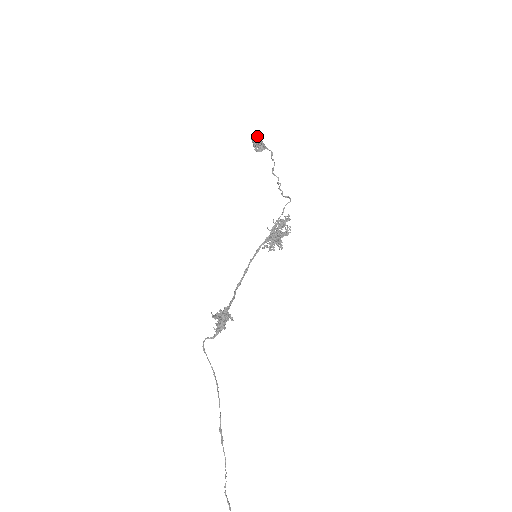
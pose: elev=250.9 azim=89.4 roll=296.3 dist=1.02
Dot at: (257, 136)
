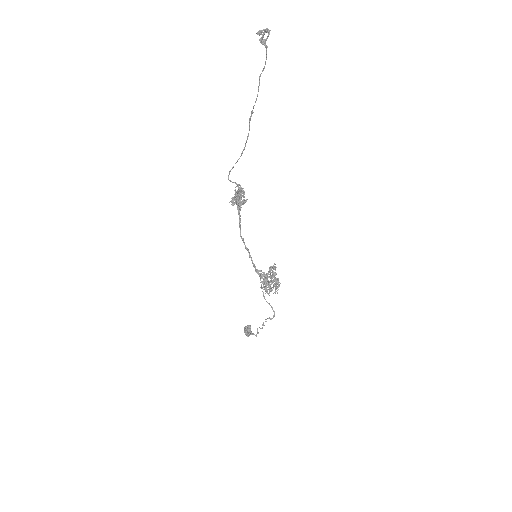
Dot at: occluded
